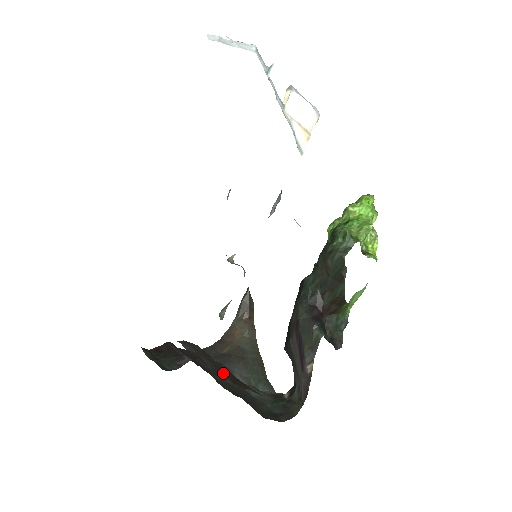
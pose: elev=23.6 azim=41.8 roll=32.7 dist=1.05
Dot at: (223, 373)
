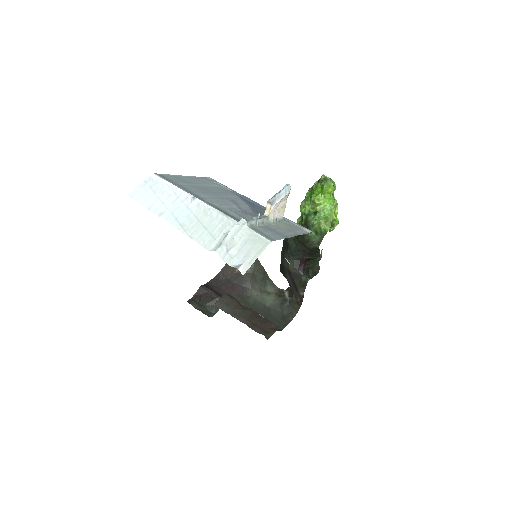
Dot at: (254, 324)
